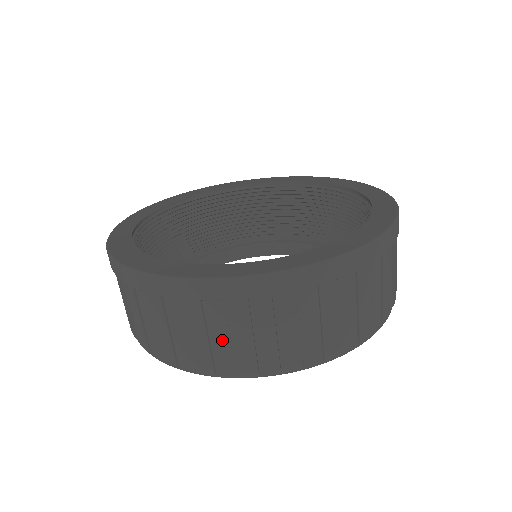
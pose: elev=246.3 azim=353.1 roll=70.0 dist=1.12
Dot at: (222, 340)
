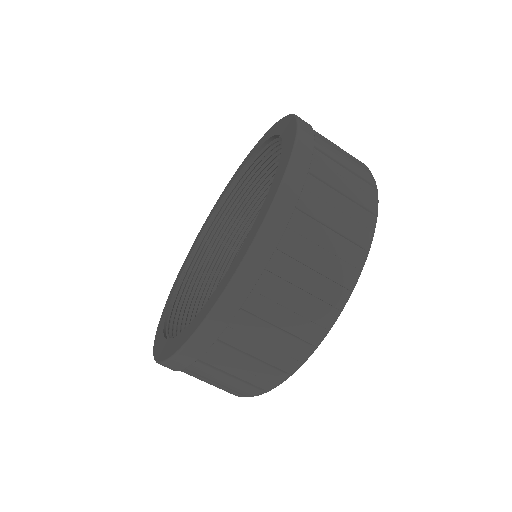
Dot at: (262, 350)
